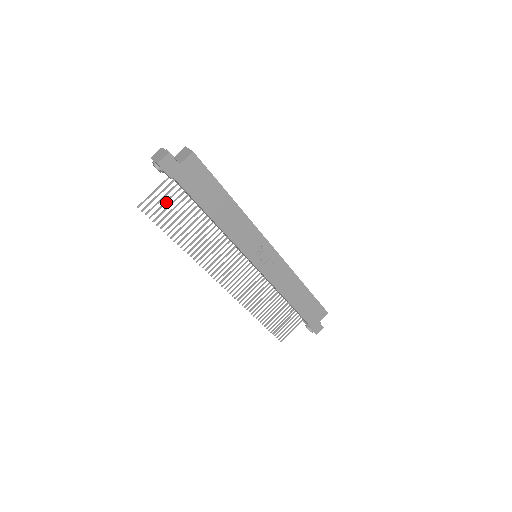
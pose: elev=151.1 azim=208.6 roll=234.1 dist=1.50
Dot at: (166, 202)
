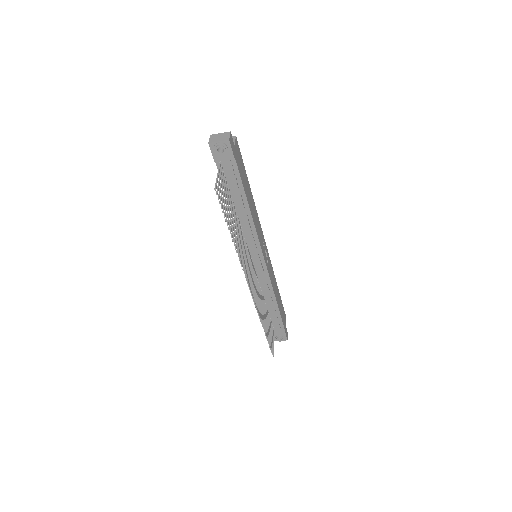
Dot at: occluded
